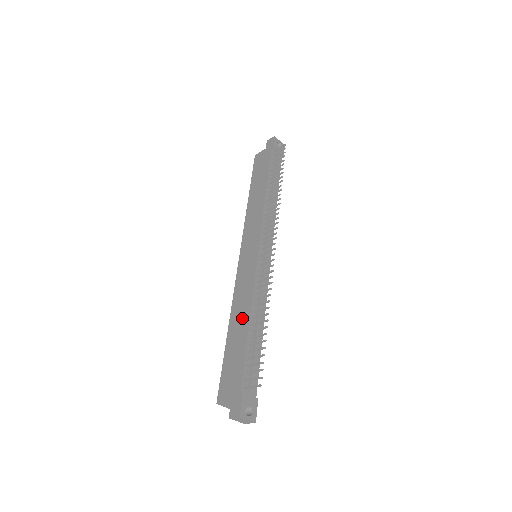
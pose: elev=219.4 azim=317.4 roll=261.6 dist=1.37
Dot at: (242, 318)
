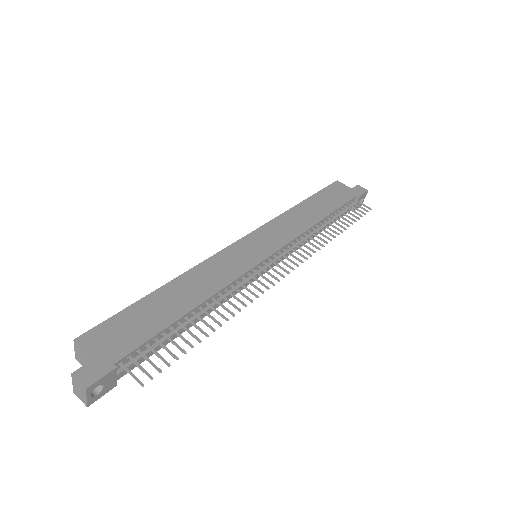
Dot at: (191, 294)
